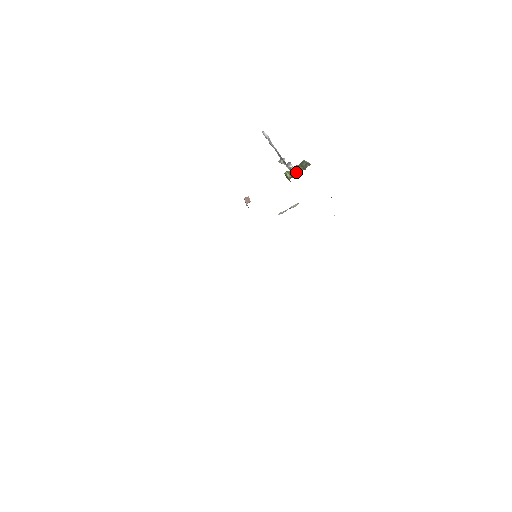
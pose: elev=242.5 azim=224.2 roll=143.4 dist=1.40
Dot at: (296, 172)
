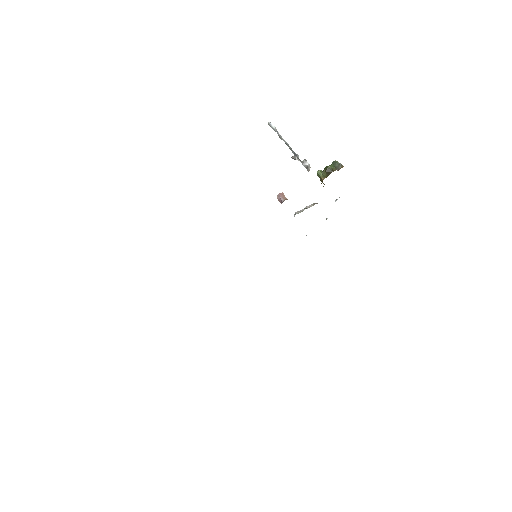
Dot at: (331, 172)
